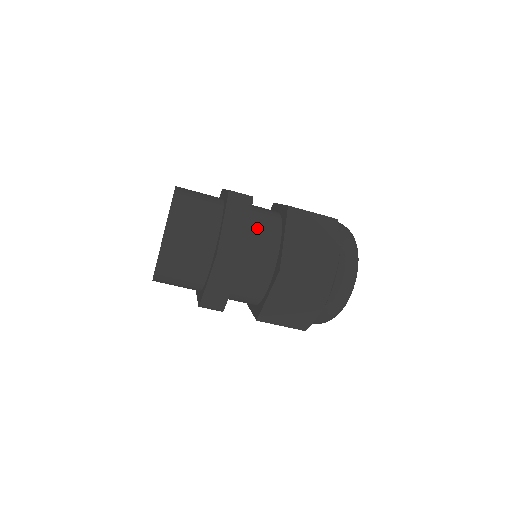
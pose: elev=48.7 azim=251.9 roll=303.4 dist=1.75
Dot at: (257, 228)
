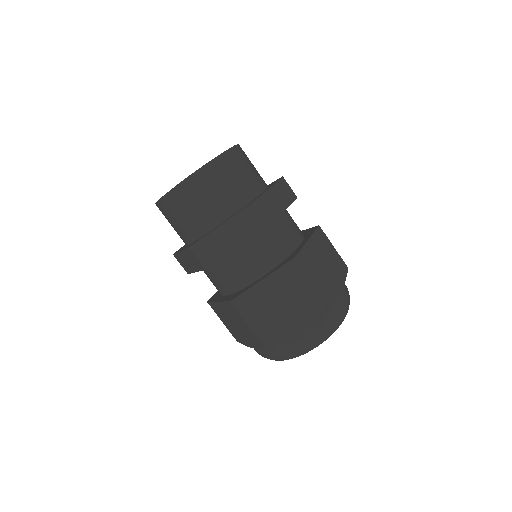
Dot at: occluded
